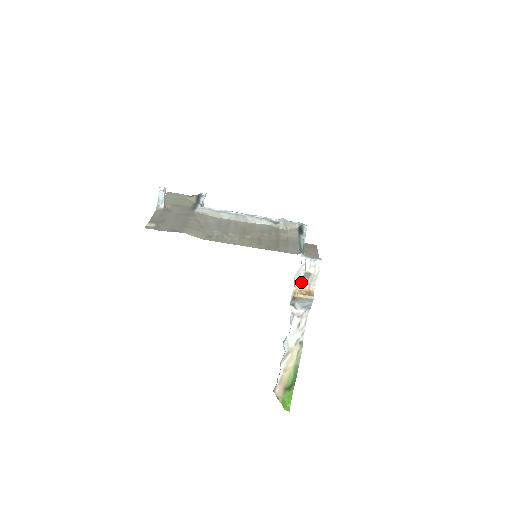
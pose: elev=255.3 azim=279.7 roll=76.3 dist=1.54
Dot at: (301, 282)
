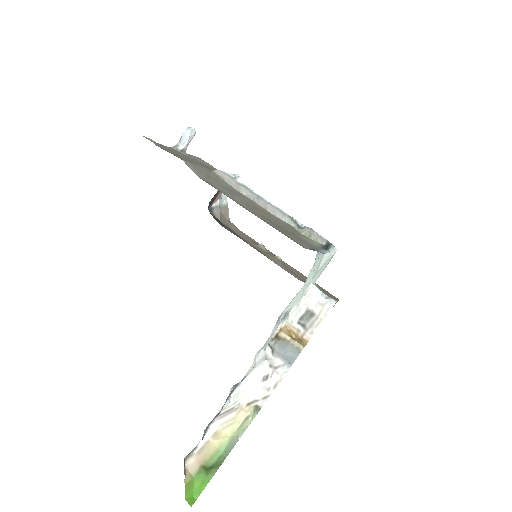
Dot at: (297, 322)
